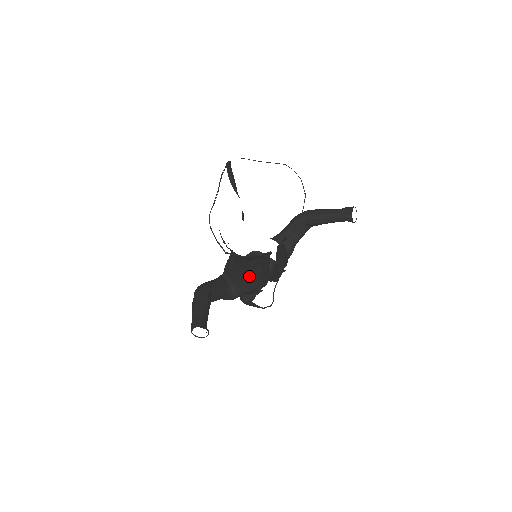
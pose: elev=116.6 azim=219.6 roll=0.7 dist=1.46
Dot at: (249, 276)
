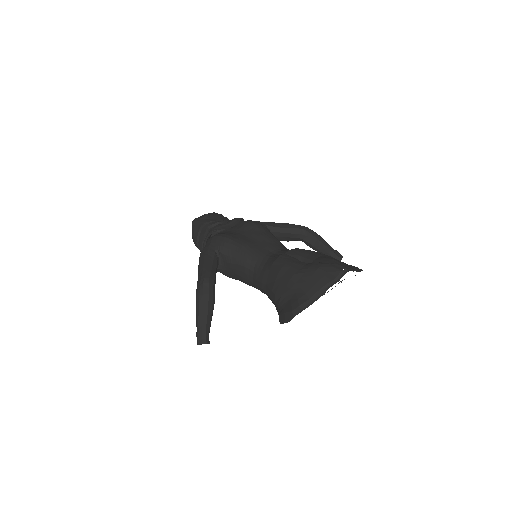
Dot at: occluded
